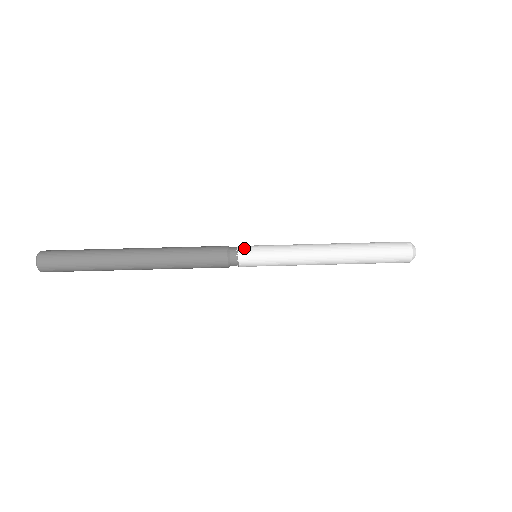
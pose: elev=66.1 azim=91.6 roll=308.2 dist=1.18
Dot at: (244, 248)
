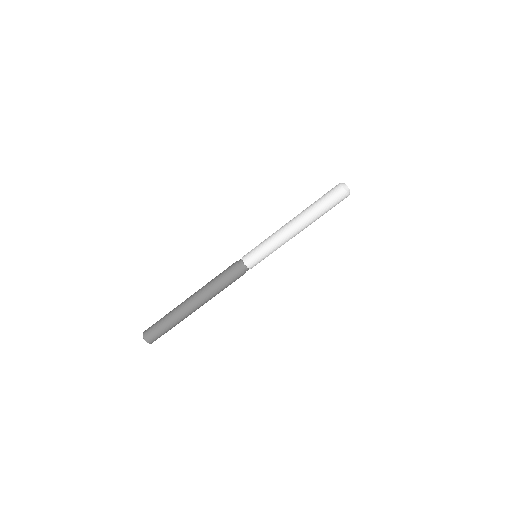
Dot at: occluded
